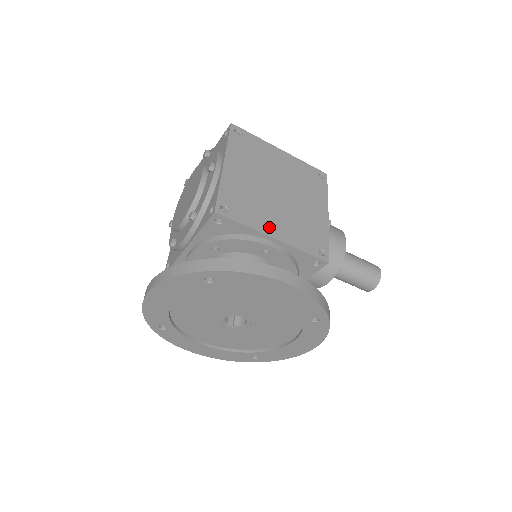
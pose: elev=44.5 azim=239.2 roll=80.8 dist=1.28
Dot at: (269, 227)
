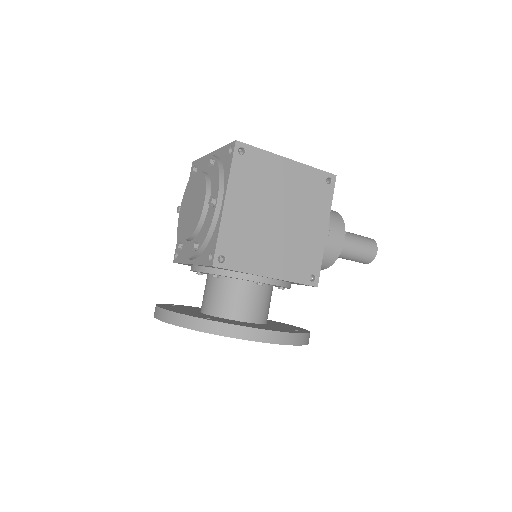
Dot at: (264, 266)
